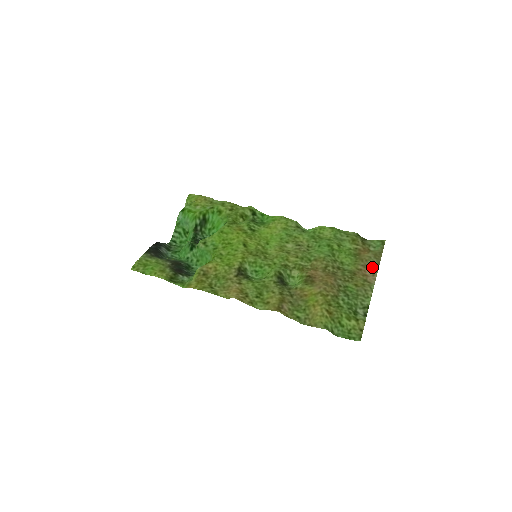
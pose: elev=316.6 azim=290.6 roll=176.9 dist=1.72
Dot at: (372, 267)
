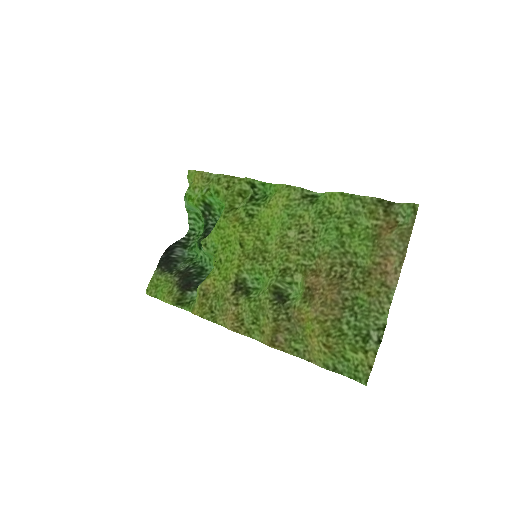
Dot at: (395, 257)
